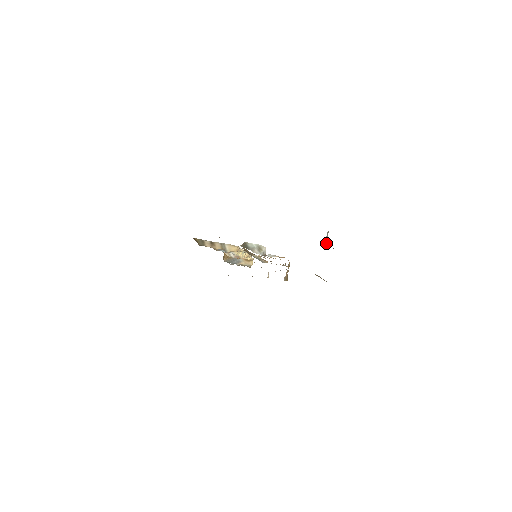
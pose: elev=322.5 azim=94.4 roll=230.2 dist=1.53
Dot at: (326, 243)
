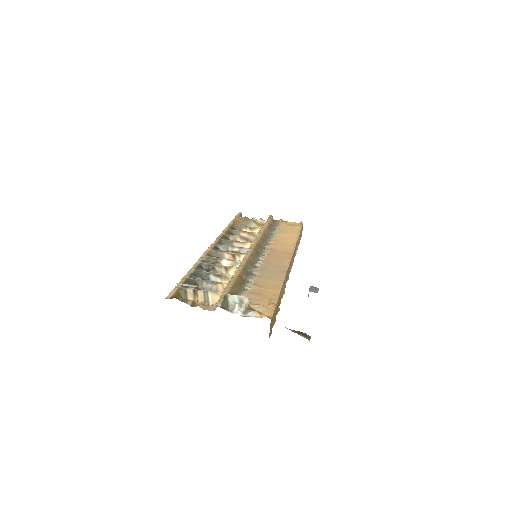
Dot at: occluded
